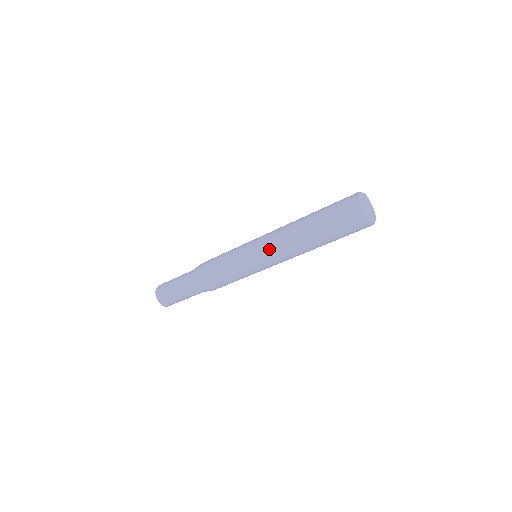
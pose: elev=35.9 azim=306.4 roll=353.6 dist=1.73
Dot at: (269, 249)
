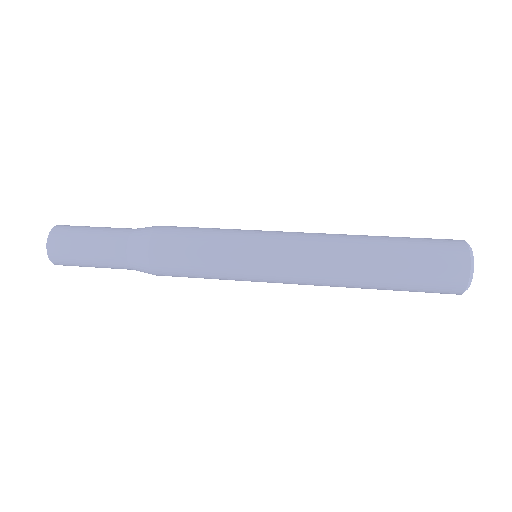
Dot at: (294, 281)
